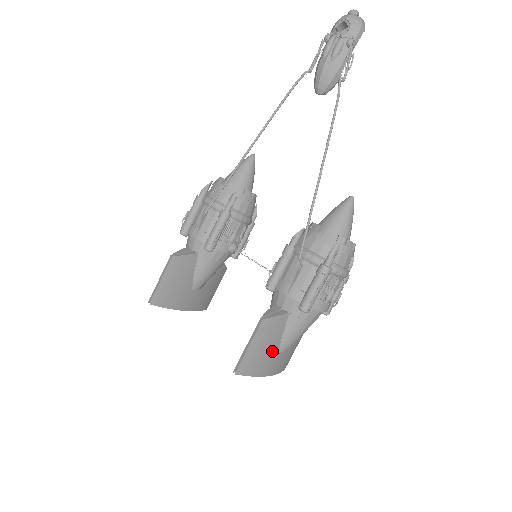
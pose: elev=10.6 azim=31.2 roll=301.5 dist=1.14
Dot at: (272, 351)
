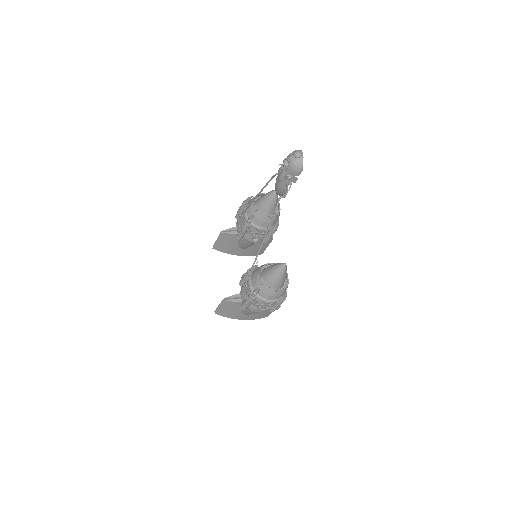
Dot at: (237, 312)
